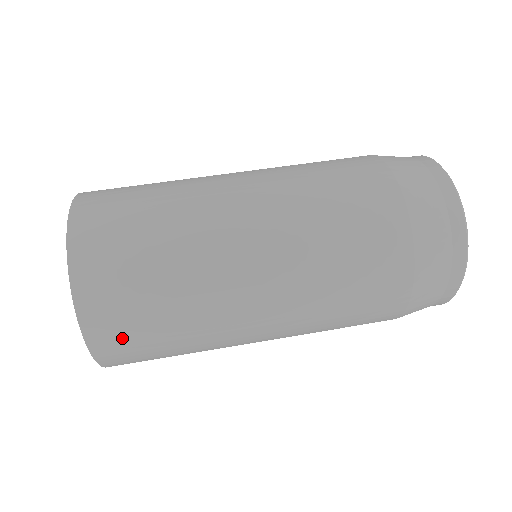
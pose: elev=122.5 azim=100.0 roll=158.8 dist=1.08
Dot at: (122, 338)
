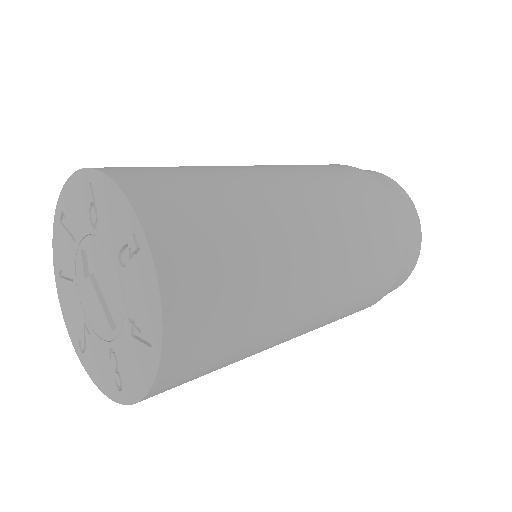
Dot at: (195, 362)
